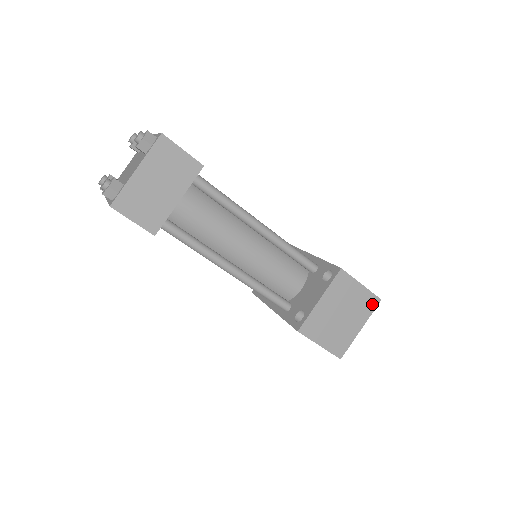
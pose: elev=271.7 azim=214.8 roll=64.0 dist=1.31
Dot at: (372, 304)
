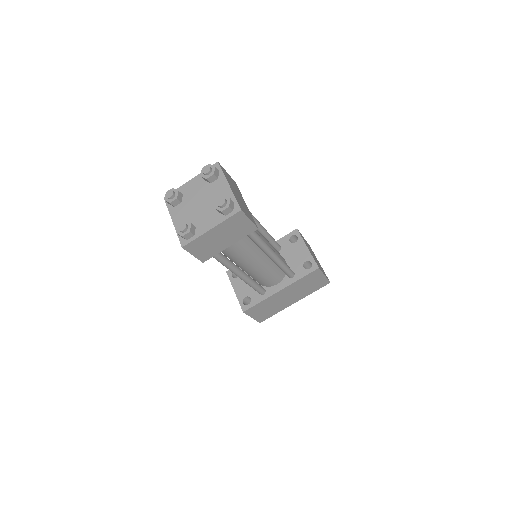
Dot at: occluded
